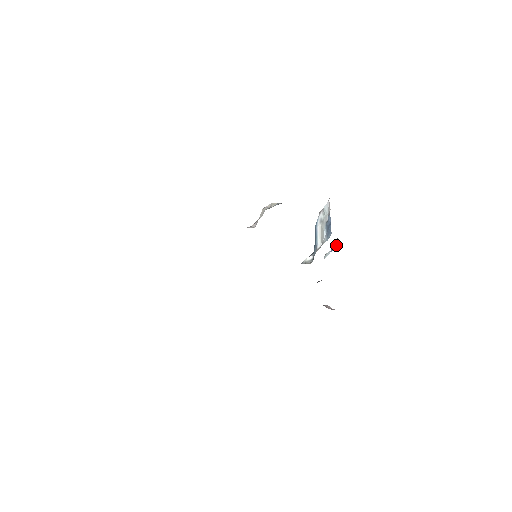
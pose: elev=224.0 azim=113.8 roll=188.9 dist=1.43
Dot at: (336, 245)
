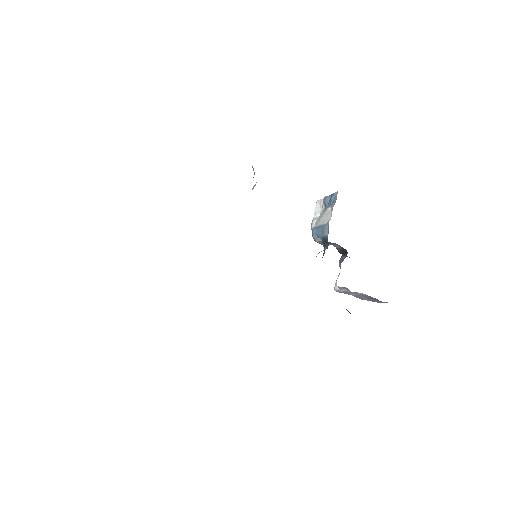
Dot at: (343, 256)
